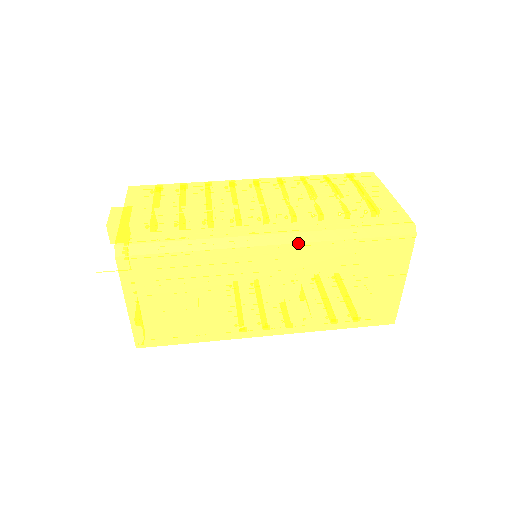
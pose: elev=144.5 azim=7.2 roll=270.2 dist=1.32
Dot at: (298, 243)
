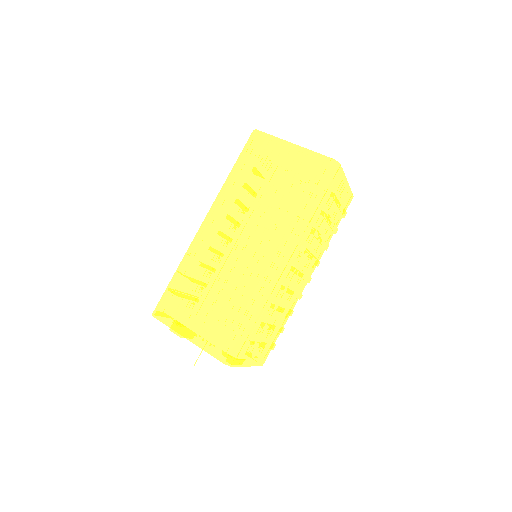
Dot at: (214, 205)
